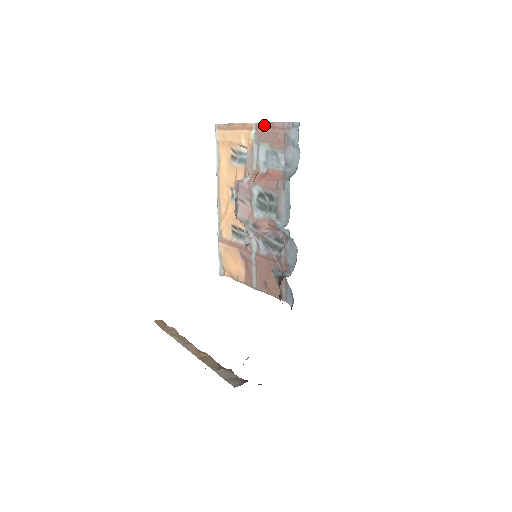
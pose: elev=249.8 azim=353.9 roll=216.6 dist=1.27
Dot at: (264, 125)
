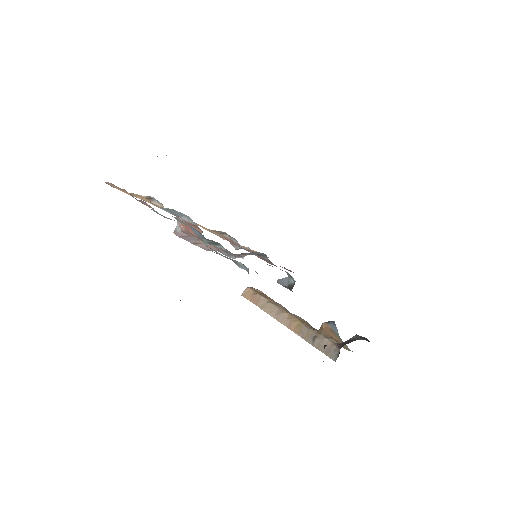
Dot at: occluded
